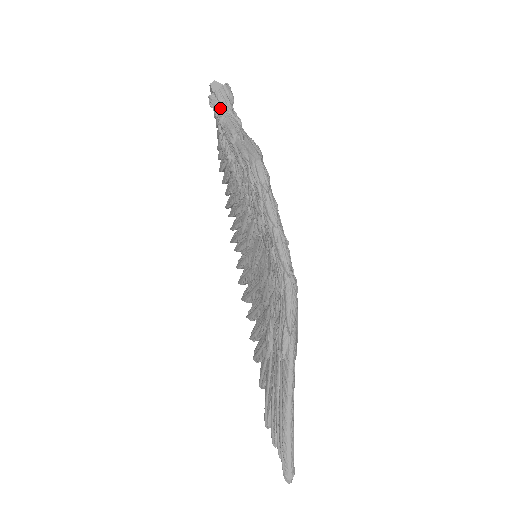
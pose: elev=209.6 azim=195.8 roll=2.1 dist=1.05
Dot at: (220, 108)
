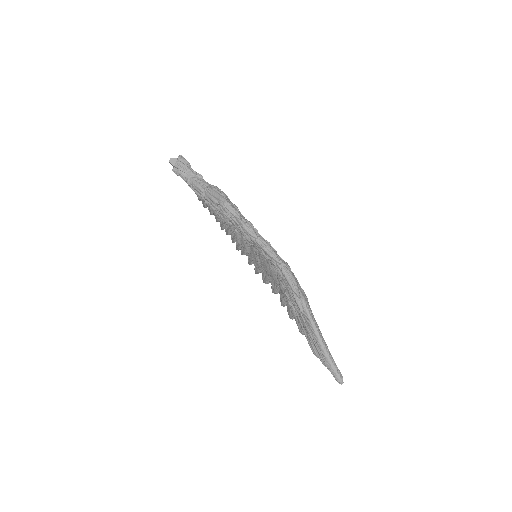
Dot at: (184, 174)
